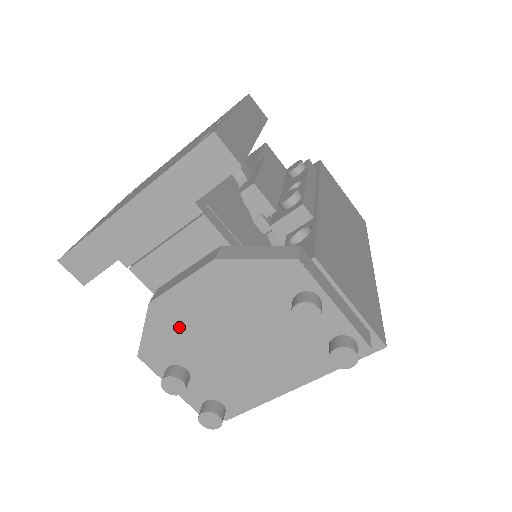
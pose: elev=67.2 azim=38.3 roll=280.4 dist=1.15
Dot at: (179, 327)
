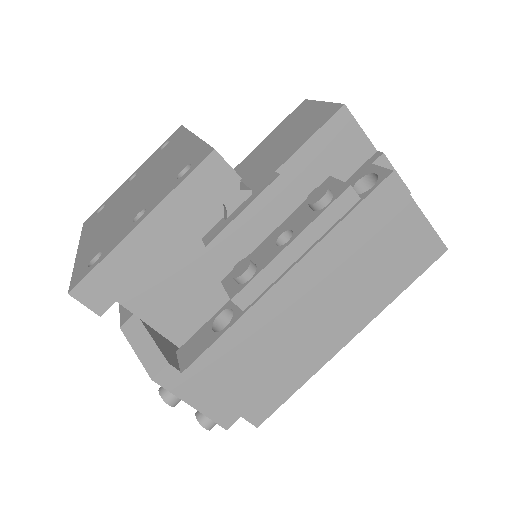
Dot at: occluded
